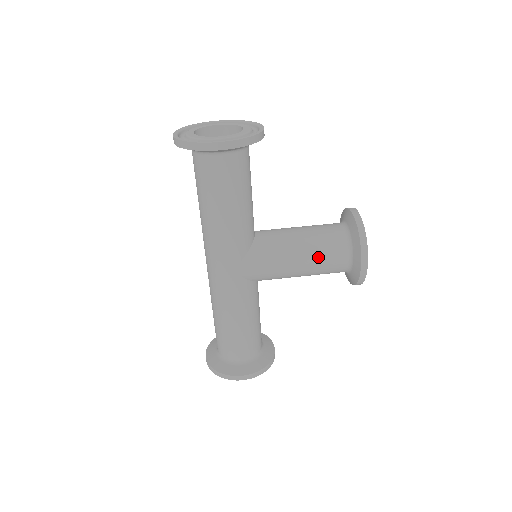
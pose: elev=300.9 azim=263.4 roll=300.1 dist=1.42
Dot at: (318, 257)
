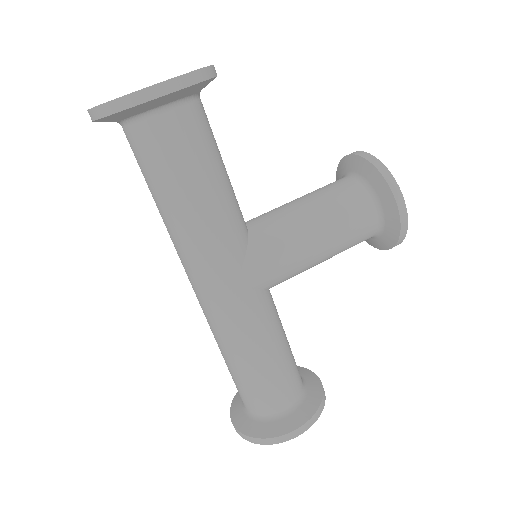
Dot at: (339, 223)
